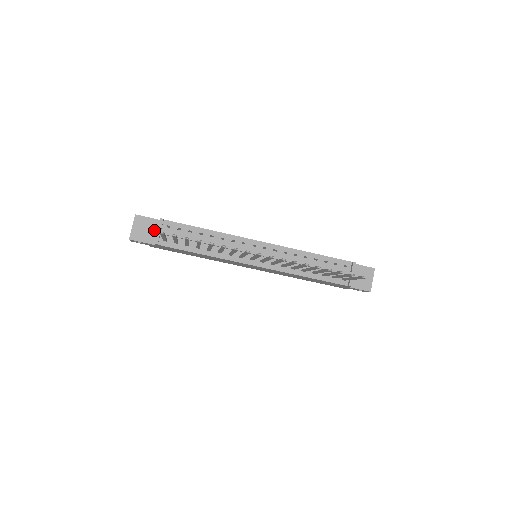
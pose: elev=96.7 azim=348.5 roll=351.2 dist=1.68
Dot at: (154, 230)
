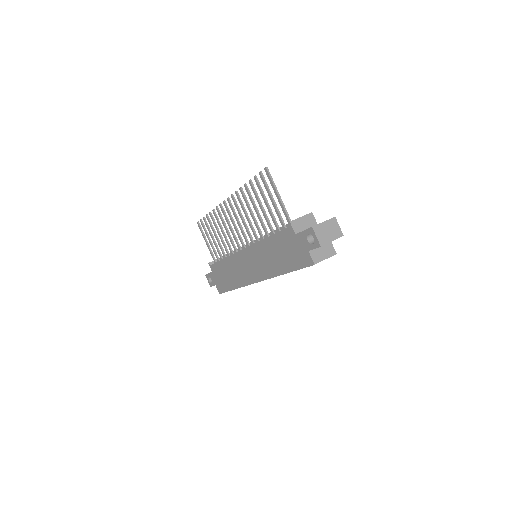
Dot at: occluded
